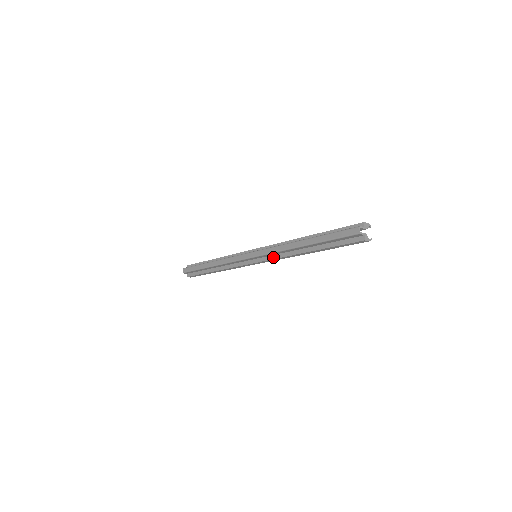
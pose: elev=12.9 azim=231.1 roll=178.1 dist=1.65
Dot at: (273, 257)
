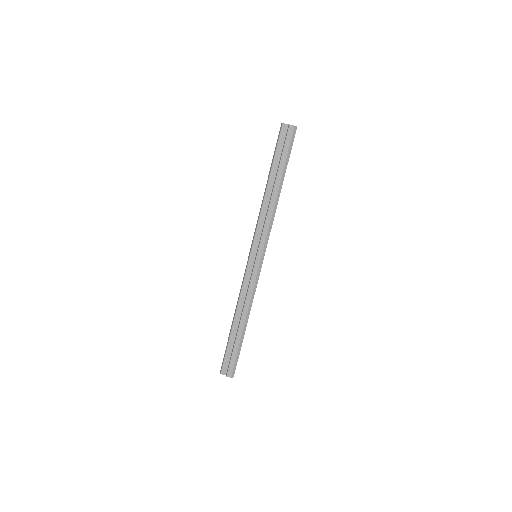
Dot at: (262, 231)
